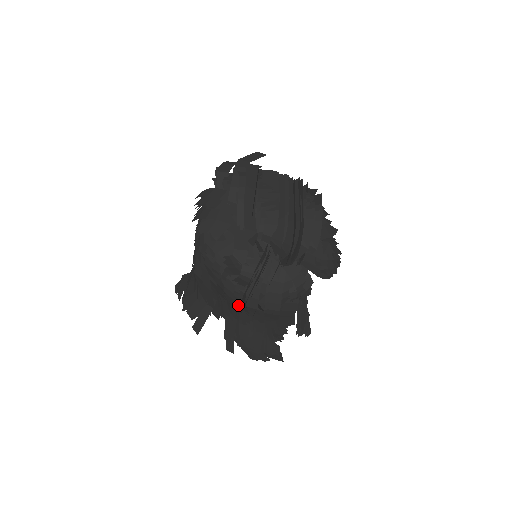
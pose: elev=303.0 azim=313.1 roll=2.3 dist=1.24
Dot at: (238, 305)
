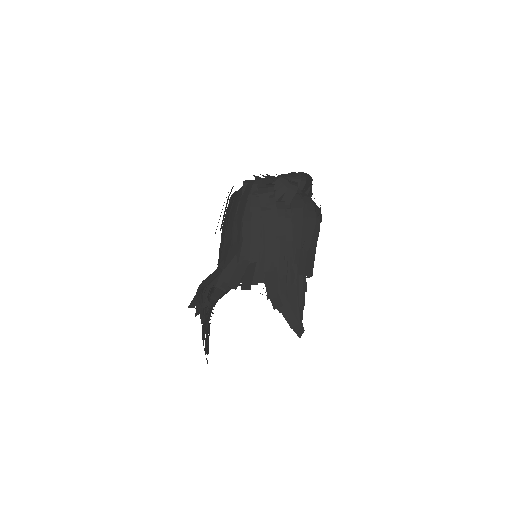
Dot at: (283, 234)
